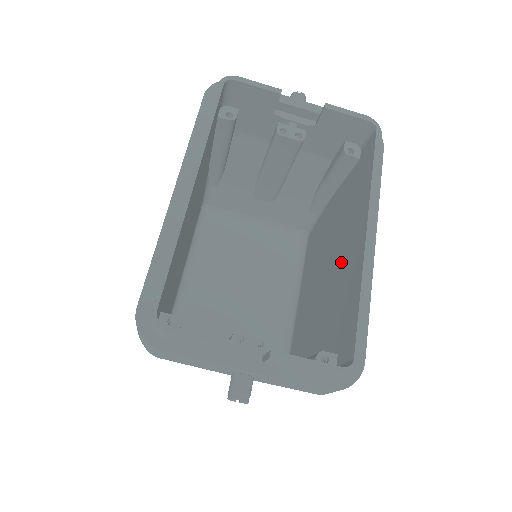
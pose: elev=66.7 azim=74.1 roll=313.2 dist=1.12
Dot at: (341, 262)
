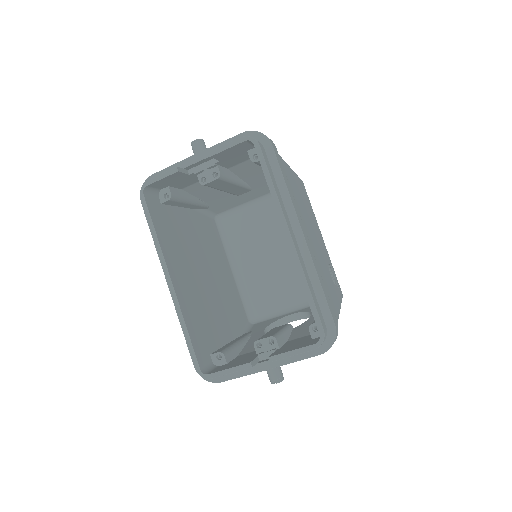
Dot at: occluded
